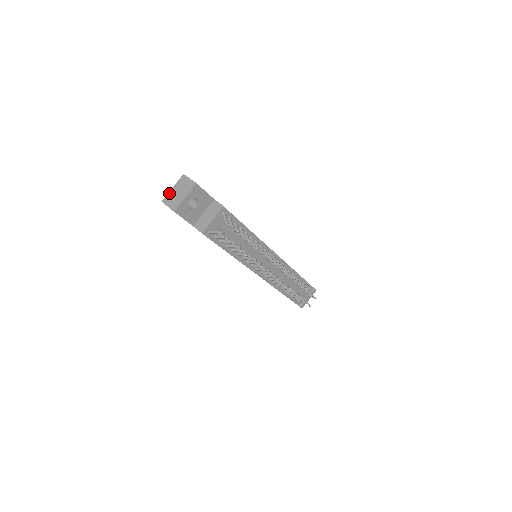
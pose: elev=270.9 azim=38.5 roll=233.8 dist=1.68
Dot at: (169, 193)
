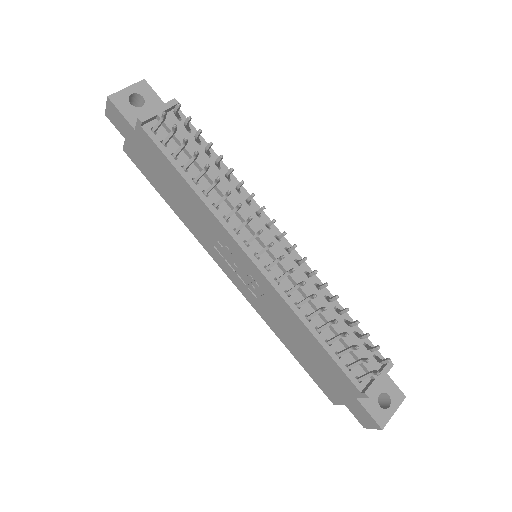
Dot at: occluded
